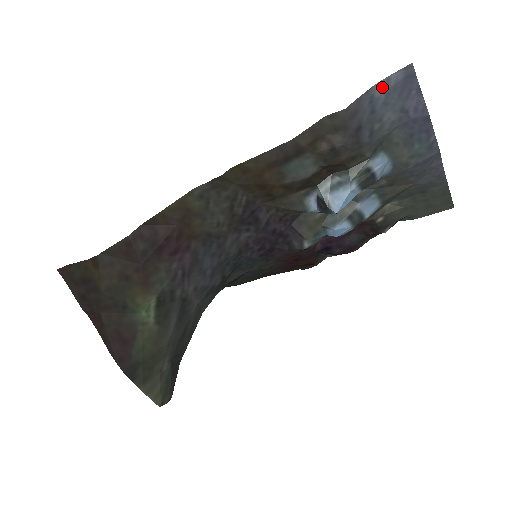
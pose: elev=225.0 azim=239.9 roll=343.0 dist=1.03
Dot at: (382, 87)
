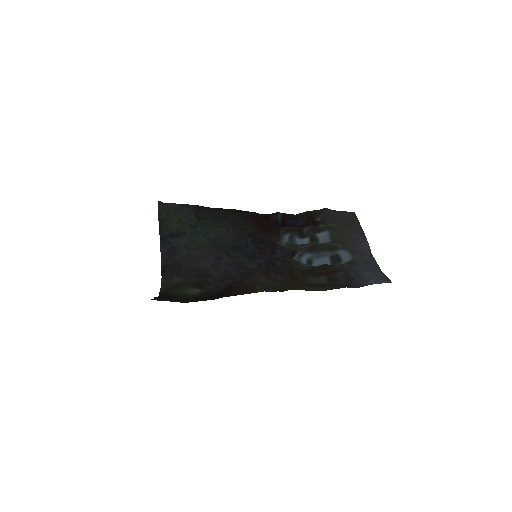
Dot at: (375, 283)
